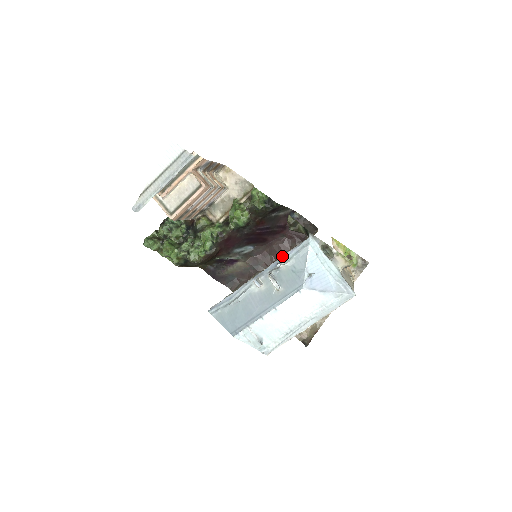
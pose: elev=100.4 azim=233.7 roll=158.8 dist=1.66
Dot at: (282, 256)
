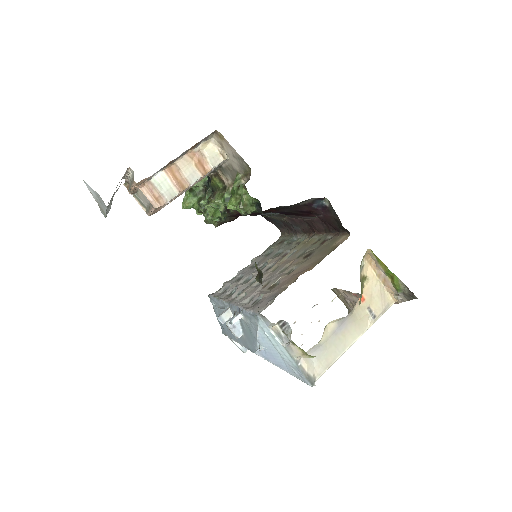
Dot at: (314, 237)
